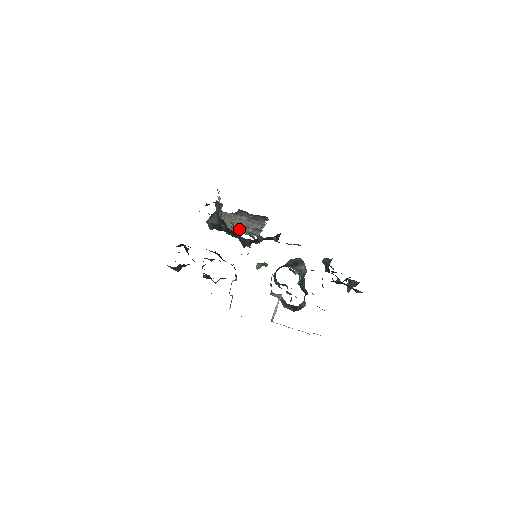
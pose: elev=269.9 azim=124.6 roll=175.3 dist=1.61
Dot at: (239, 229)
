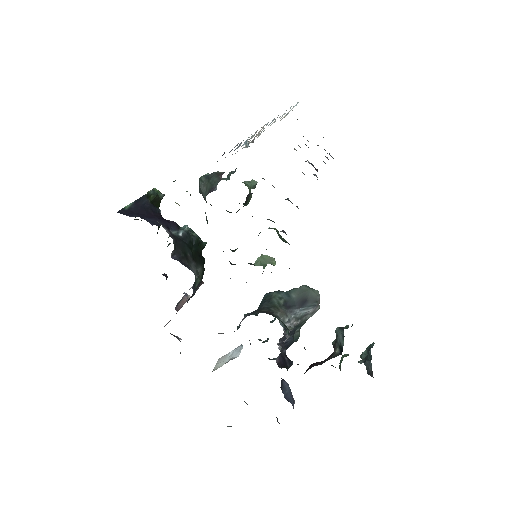
Dot at: occluded
